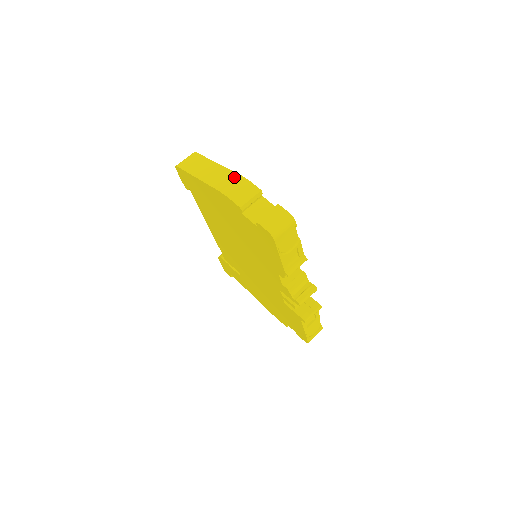
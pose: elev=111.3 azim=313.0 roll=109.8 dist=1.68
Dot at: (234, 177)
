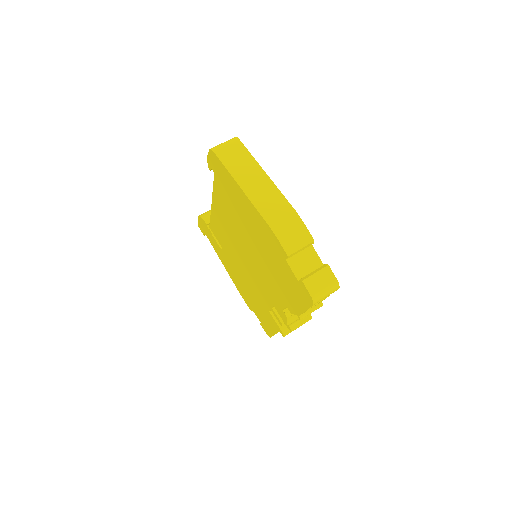
Dot at: (287, 210)
